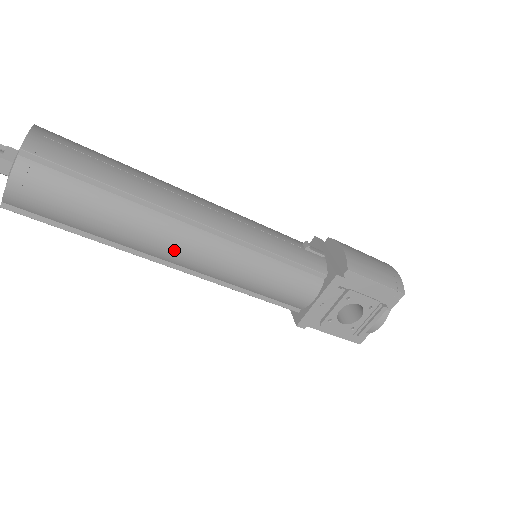
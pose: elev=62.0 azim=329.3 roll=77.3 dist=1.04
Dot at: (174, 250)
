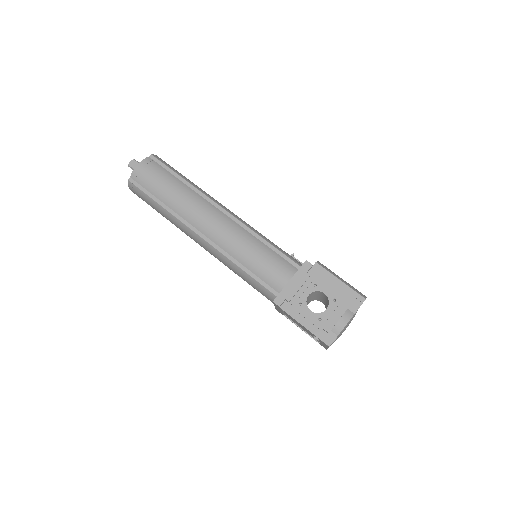
Dot at: (203, 218)
